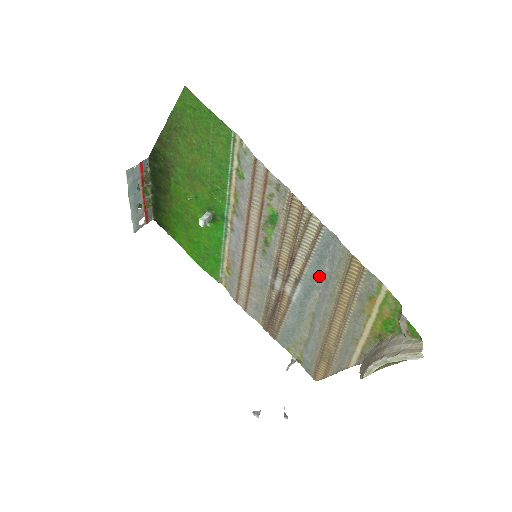
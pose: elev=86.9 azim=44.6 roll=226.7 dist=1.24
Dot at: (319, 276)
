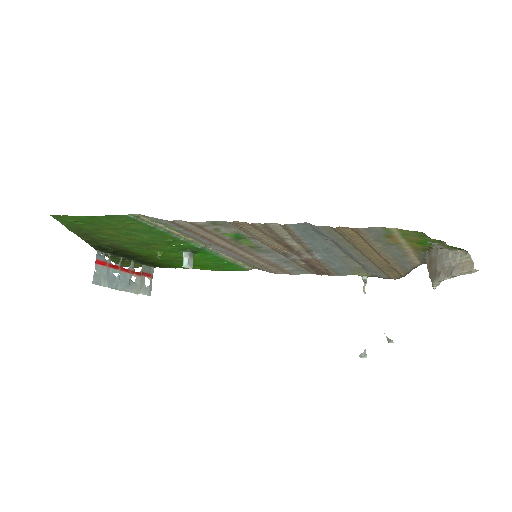
Dot at: (324, 242)
